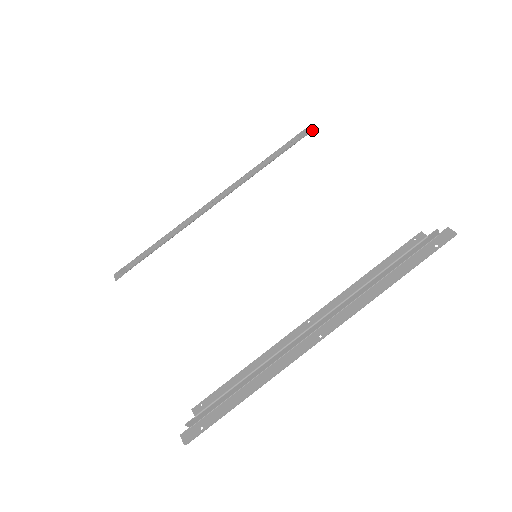
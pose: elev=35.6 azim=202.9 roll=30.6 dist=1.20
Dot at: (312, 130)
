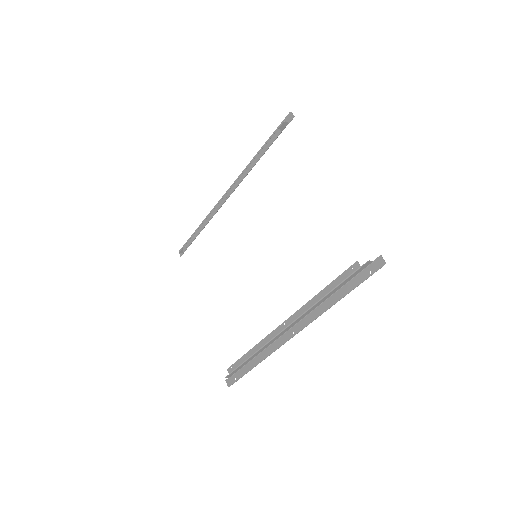
Dot at: (293, 117)
